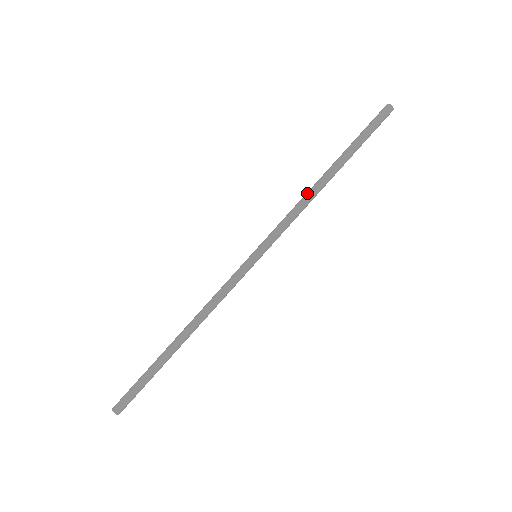
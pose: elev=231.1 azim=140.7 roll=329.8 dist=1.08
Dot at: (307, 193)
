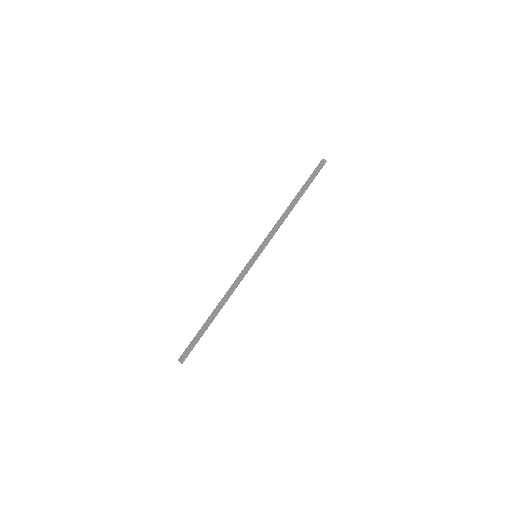
Dot at: occluded
